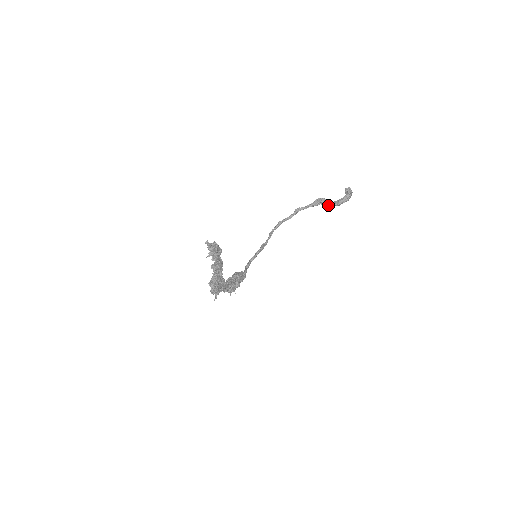
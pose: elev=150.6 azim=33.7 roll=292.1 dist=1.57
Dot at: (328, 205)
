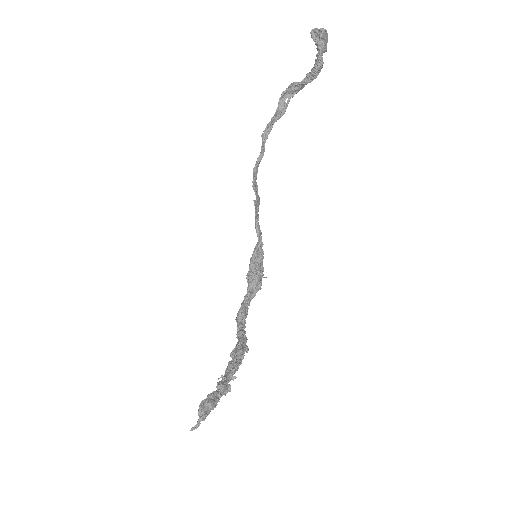
Dot at: (301, 88)
